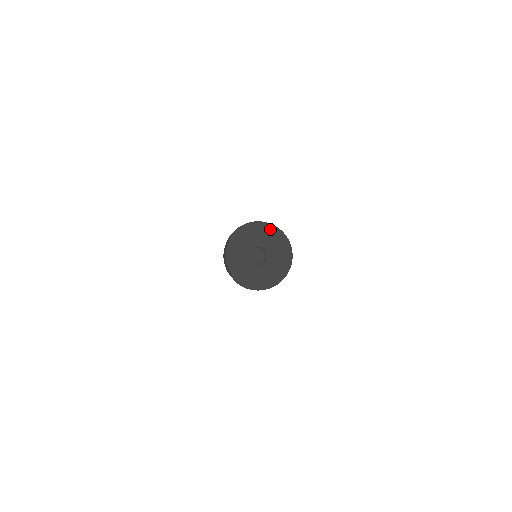
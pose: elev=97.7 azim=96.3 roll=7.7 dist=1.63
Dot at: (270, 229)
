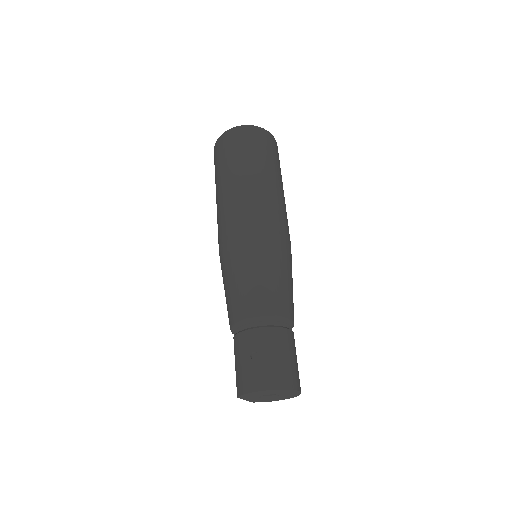
Dot at: (274, 391)
